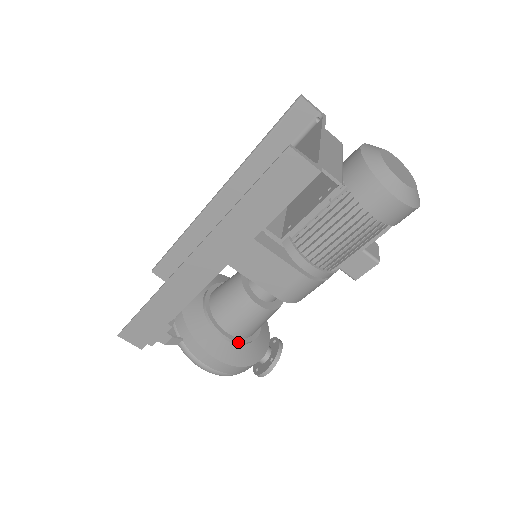
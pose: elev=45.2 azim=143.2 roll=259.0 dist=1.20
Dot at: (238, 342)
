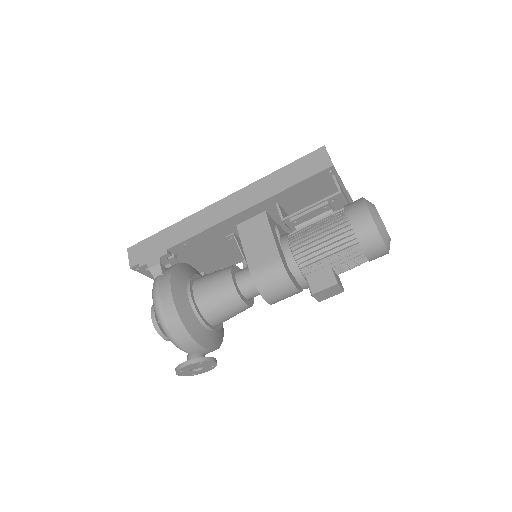
Dot at: (194, 305)
